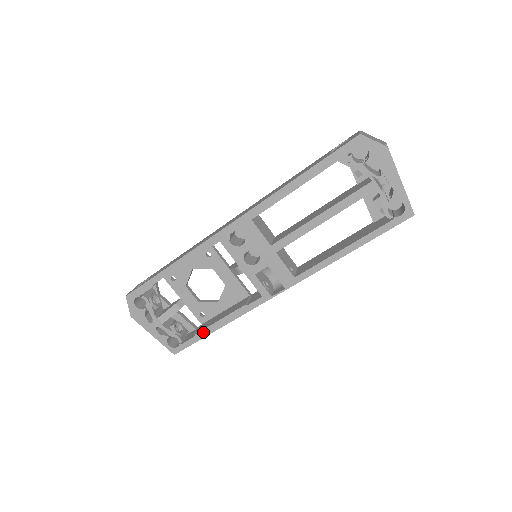
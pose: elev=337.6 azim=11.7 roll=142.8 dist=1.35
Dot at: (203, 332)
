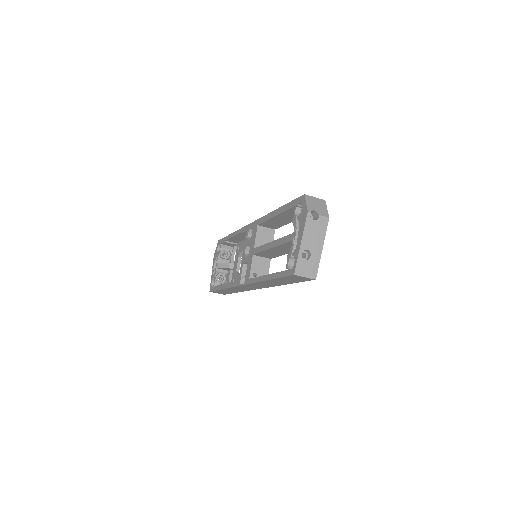
Dot at: (219, 286)
